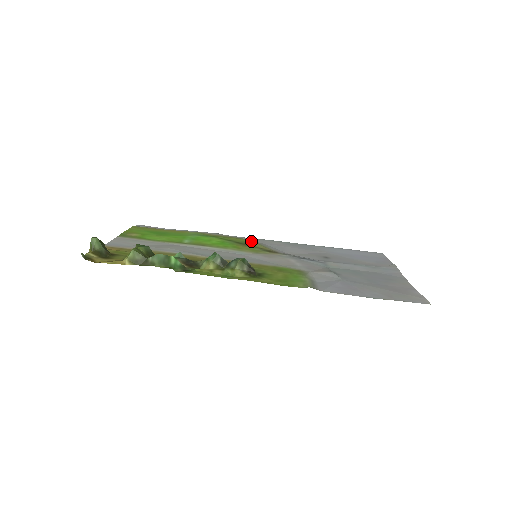
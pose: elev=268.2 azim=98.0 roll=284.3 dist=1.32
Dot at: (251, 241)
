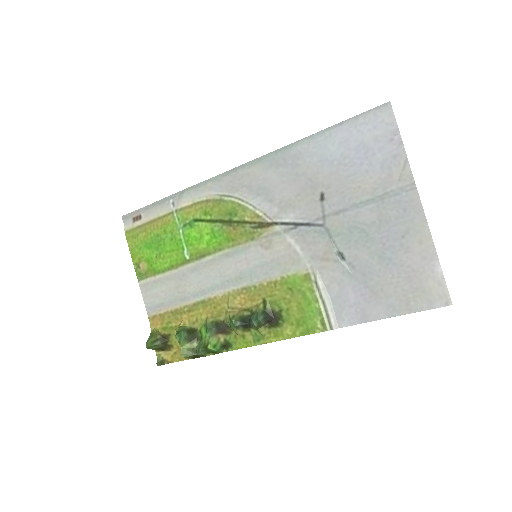
Dot at: (232, 204)
